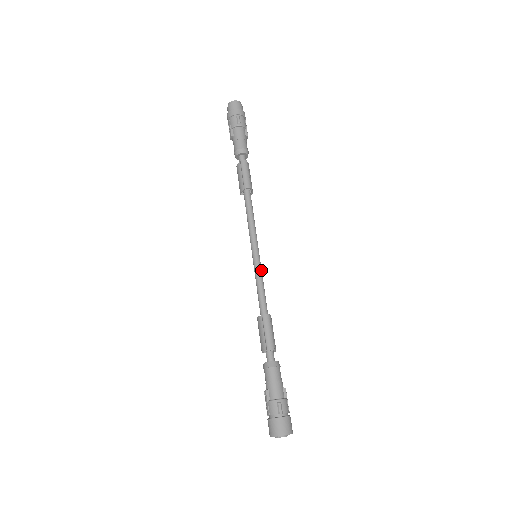
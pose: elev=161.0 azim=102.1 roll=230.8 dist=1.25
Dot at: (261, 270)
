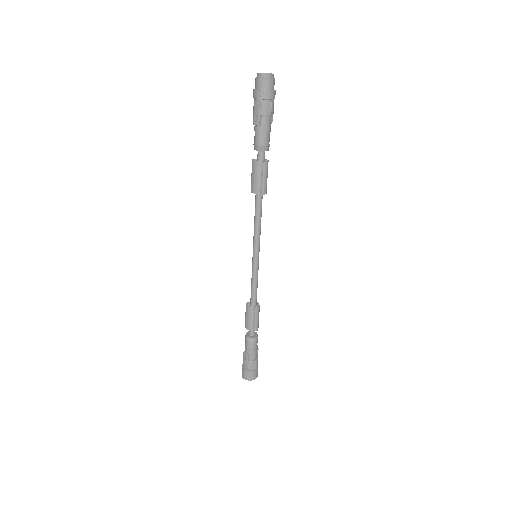
Dot at: (258, 269)
